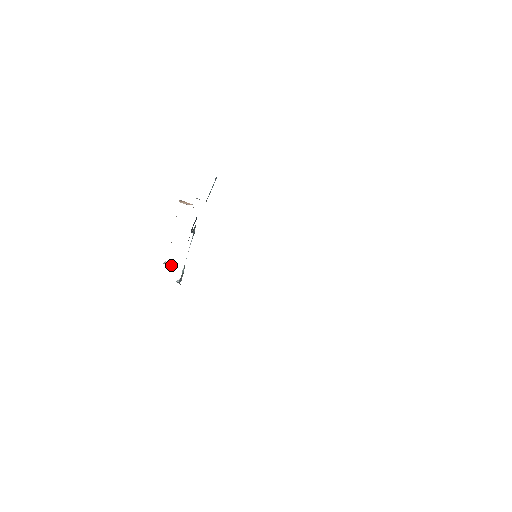
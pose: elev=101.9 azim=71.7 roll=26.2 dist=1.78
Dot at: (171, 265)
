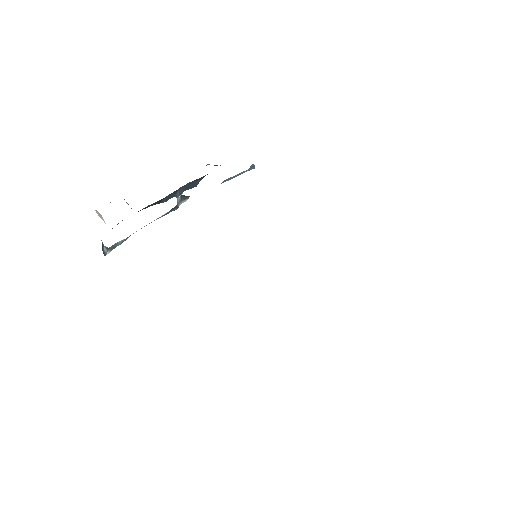
Dot at: occluded
